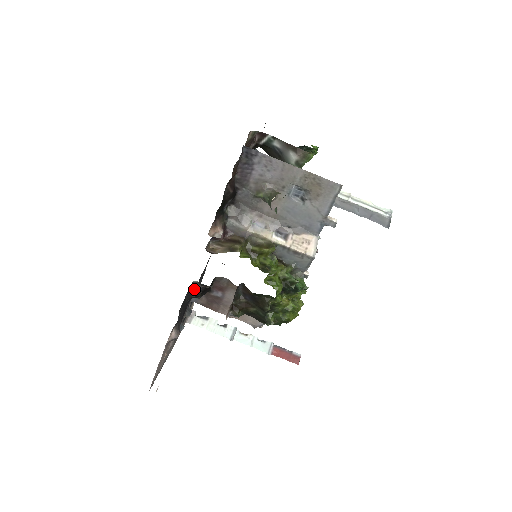
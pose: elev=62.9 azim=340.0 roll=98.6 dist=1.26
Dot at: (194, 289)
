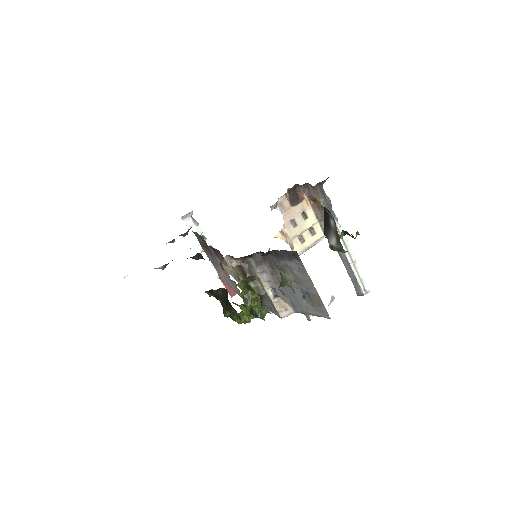
Dot at: (196, 256)
